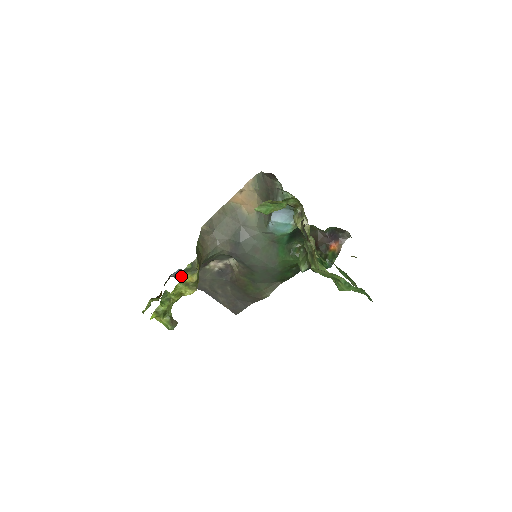
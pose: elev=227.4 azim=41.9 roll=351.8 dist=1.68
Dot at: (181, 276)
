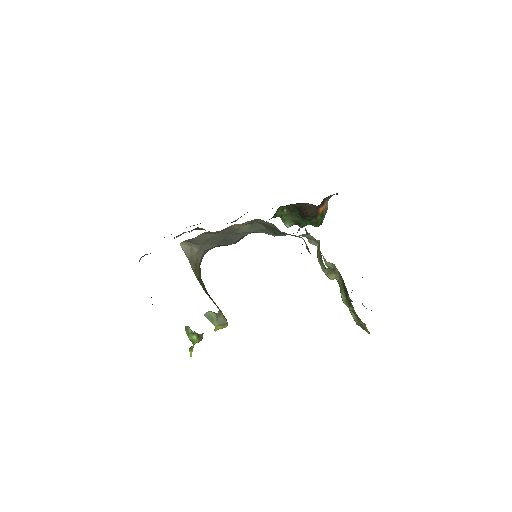
Dot at: (147, 254)
